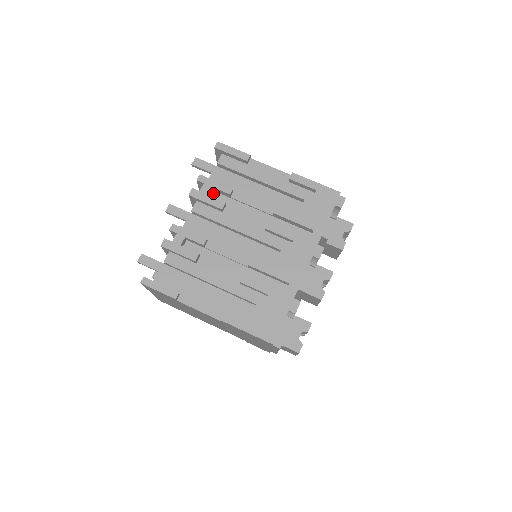
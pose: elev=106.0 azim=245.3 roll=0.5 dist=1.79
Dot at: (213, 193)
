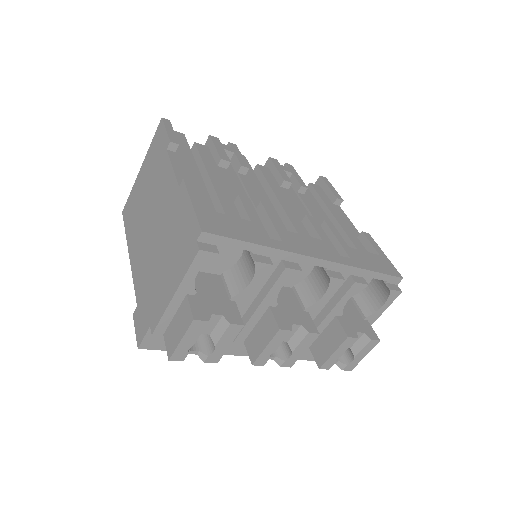
Dot at: occluded
